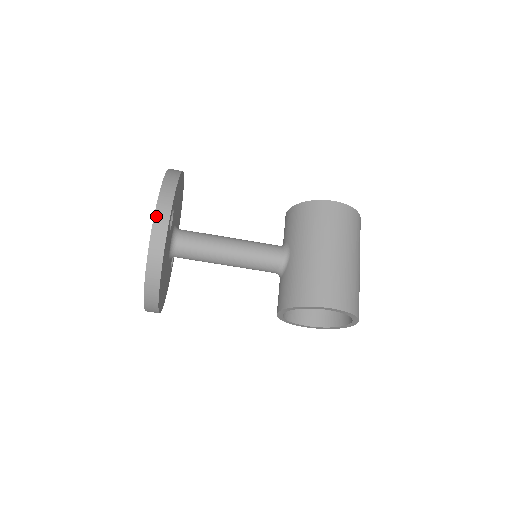
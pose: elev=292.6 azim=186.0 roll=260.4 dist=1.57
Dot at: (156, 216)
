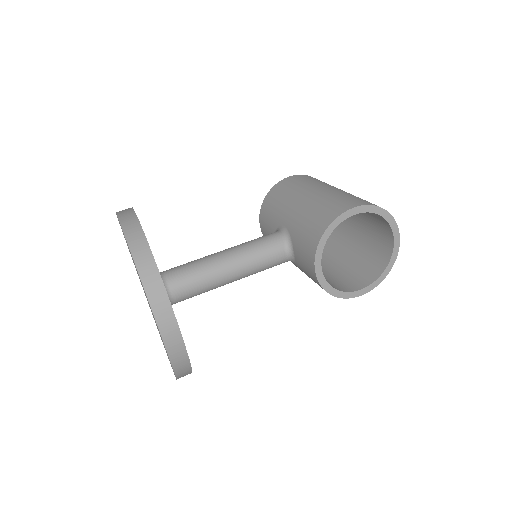
Dot at: (121, 219)
